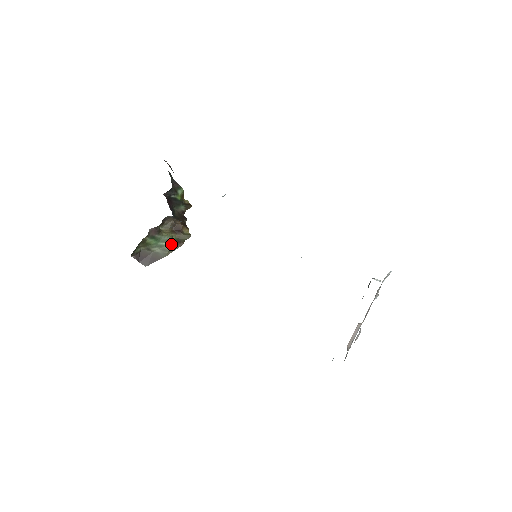
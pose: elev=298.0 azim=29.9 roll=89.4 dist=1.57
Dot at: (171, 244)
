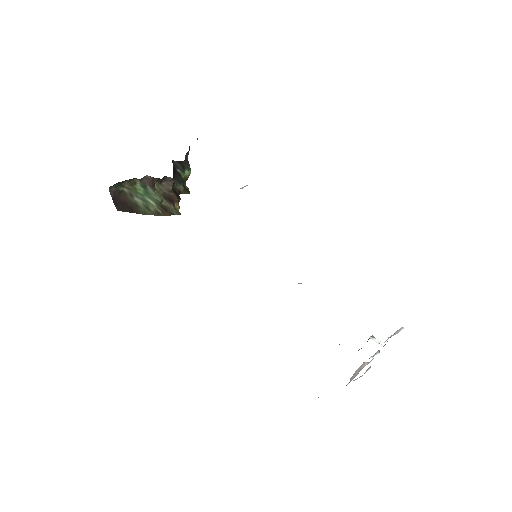
Dot at: (157, 207)
